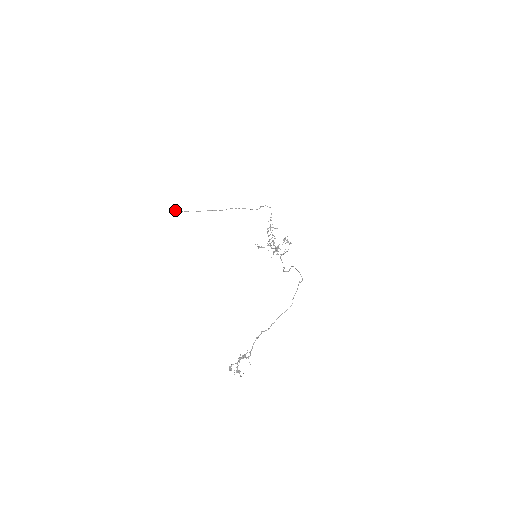
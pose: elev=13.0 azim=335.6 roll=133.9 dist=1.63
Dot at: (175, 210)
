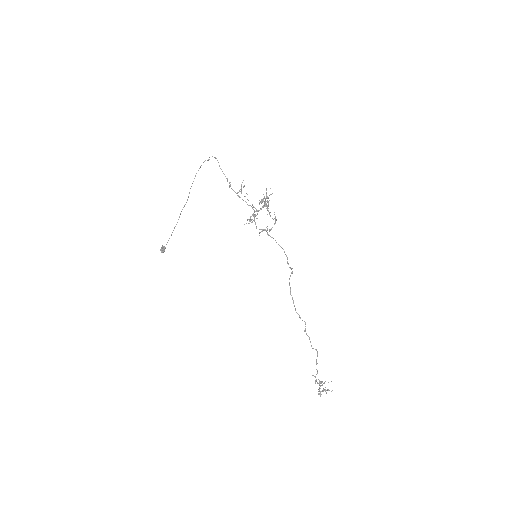
Dot at: (165, 247)
